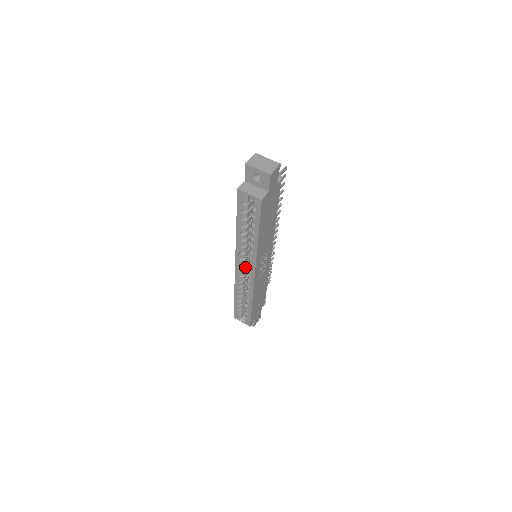
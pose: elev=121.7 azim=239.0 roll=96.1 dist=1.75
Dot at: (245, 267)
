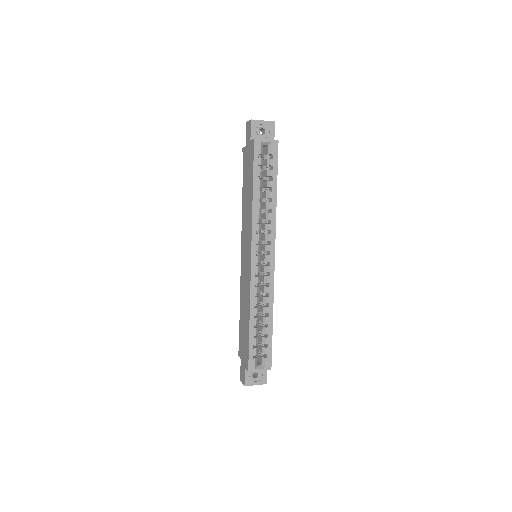
Dot at: (258, 260)
